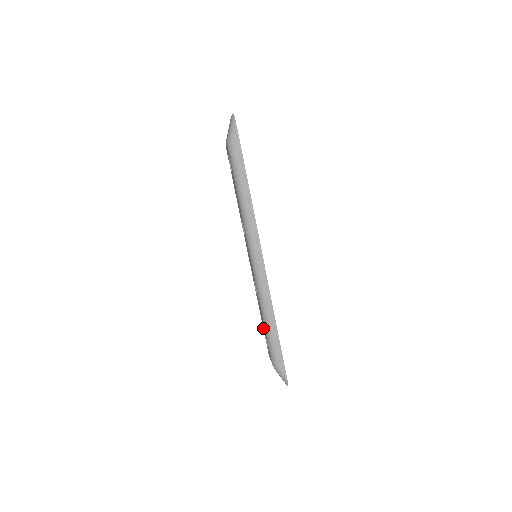
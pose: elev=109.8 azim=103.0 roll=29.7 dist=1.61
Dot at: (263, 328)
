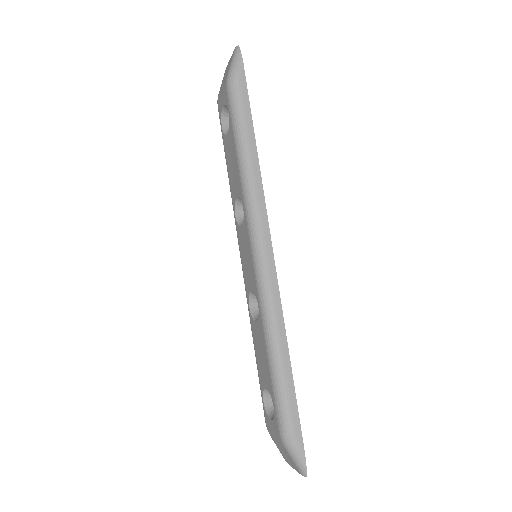
Dot at: (260, 377)
